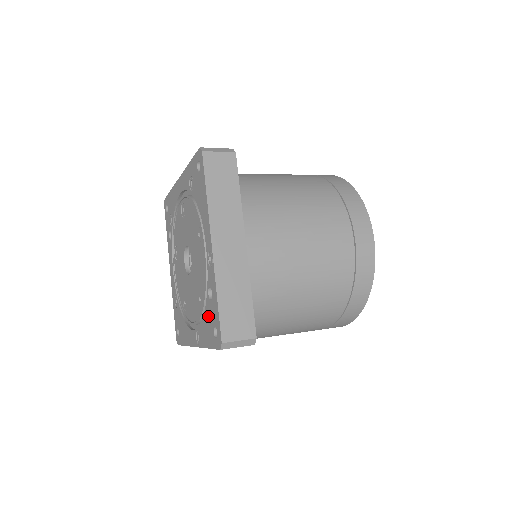
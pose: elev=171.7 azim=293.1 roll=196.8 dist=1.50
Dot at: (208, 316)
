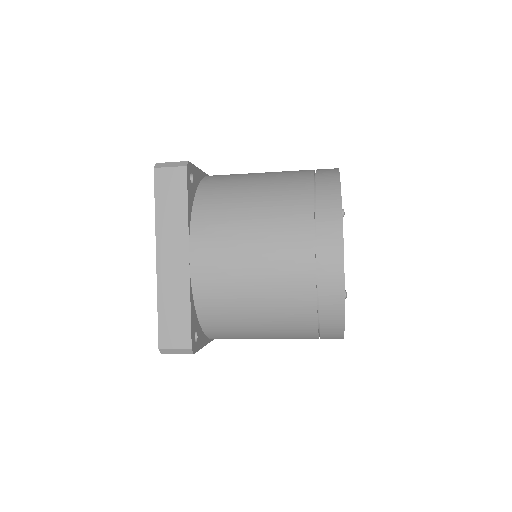
Dot at: occluded
